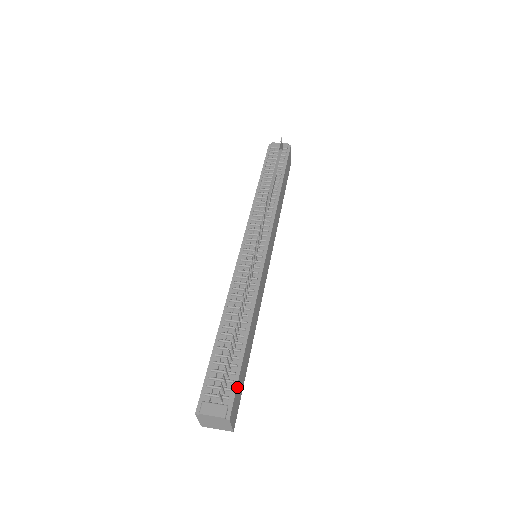
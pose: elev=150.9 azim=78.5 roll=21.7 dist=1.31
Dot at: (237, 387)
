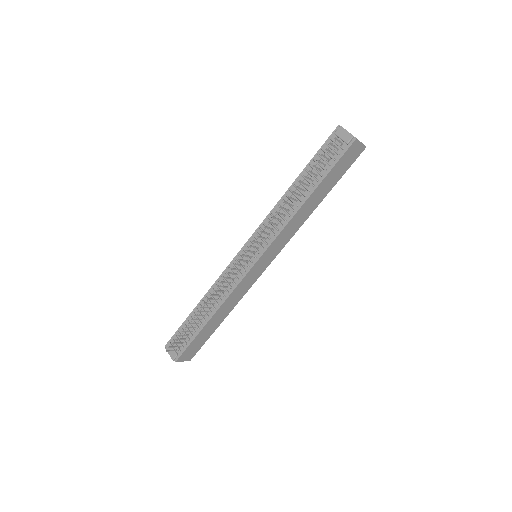
Dot at: (188, 347)
